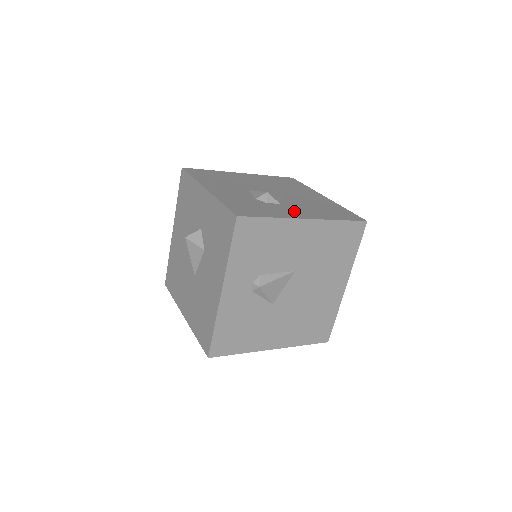
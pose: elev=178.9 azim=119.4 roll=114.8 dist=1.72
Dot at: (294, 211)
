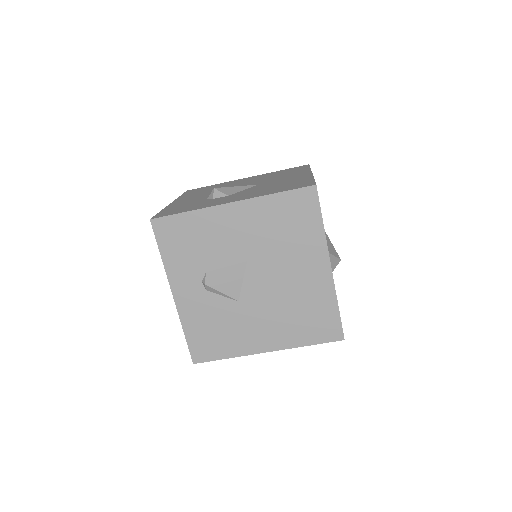
Dot at: (229, 199)
